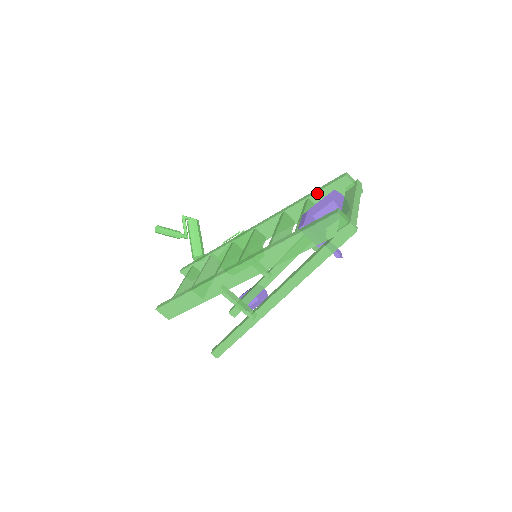
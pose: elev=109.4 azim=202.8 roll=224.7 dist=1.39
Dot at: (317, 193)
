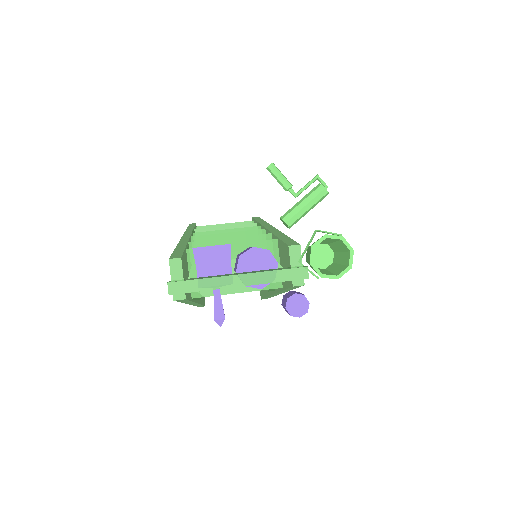
Dot at: (280, 240)
